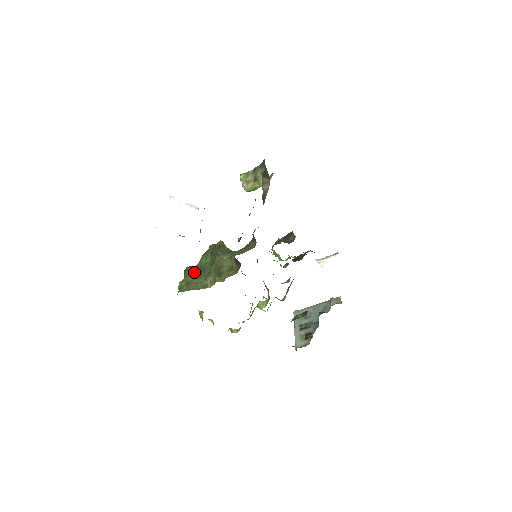
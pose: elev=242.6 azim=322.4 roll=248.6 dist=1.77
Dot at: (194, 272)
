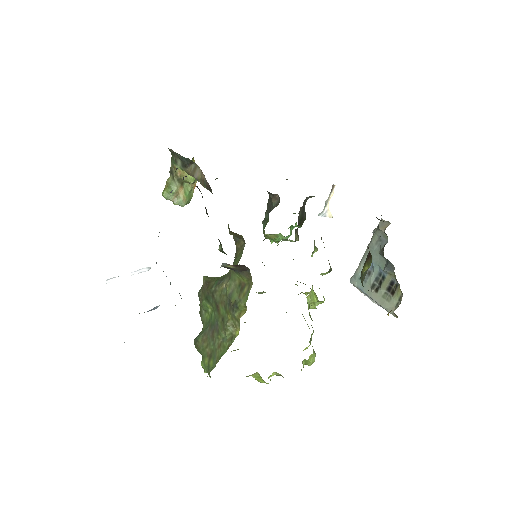
Dot at: (206, 337)
